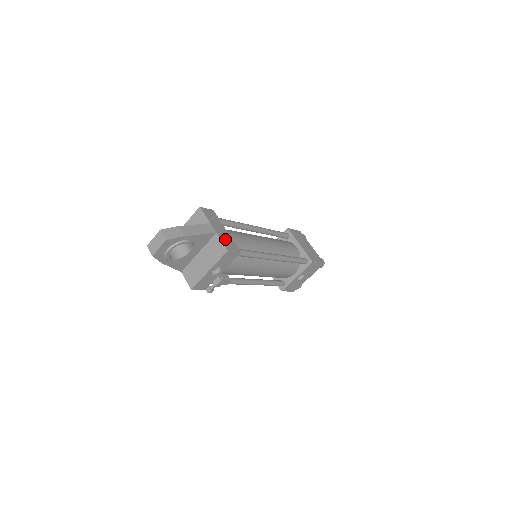
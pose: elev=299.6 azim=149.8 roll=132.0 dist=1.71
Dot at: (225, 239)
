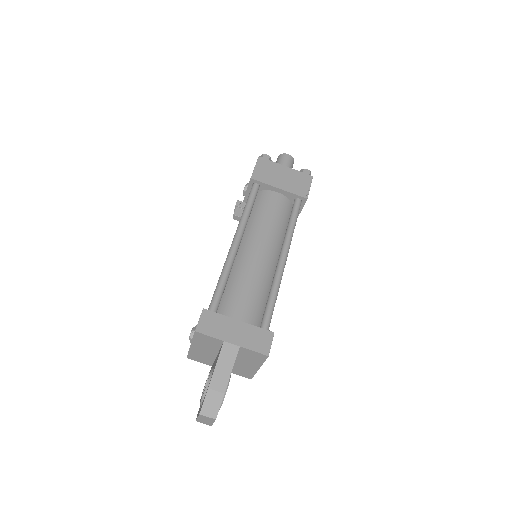
Dot at: (251, 340)
